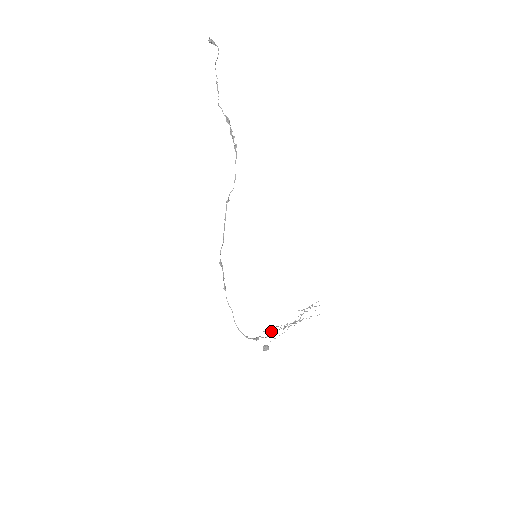
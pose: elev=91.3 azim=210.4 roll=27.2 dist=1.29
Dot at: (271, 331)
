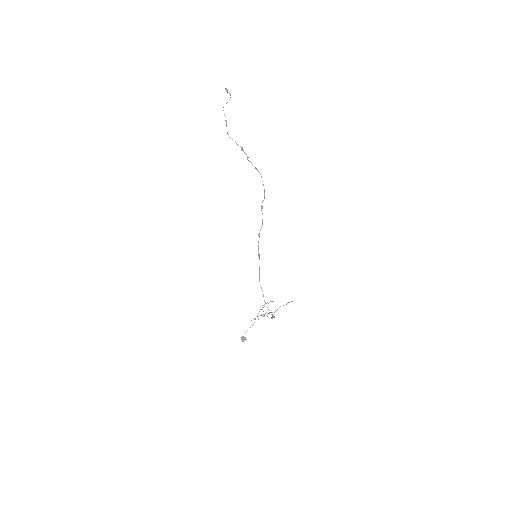
Dot at: occluded
